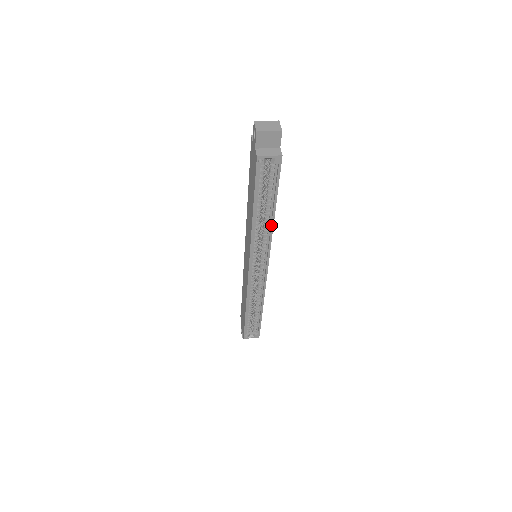
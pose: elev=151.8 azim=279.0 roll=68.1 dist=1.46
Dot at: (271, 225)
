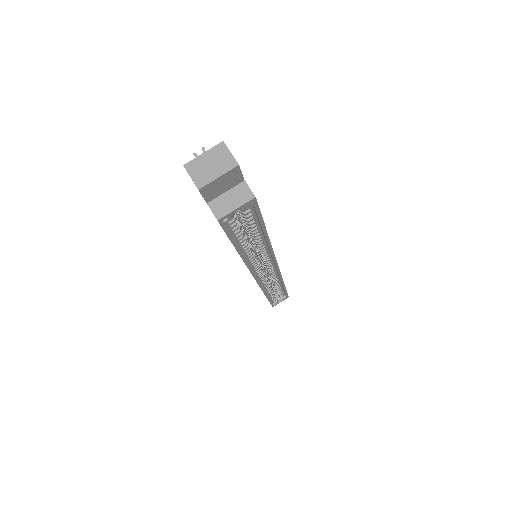
Dot at: (268, 246)
